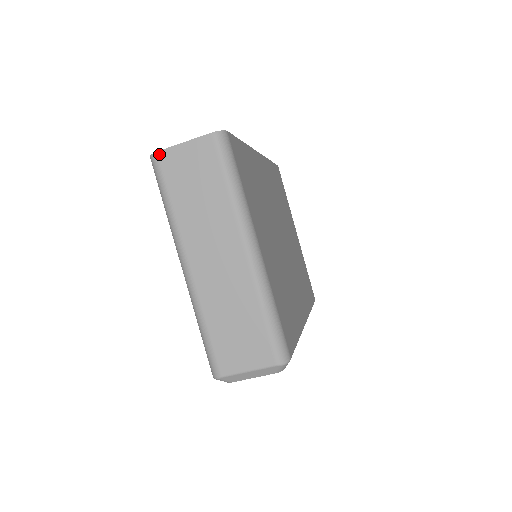
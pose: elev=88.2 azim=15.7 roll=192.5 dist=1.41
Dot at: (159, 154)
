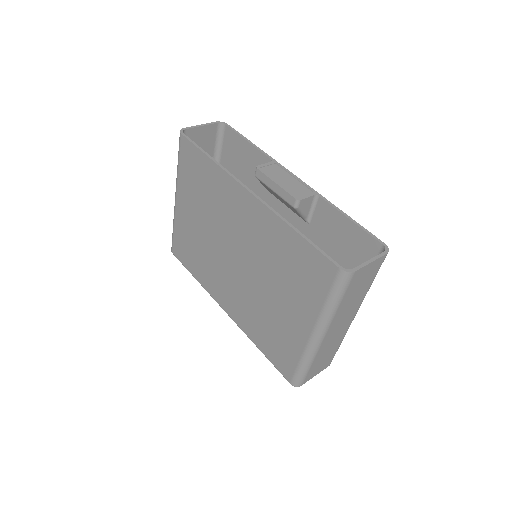
Dot at: (356, 273)
